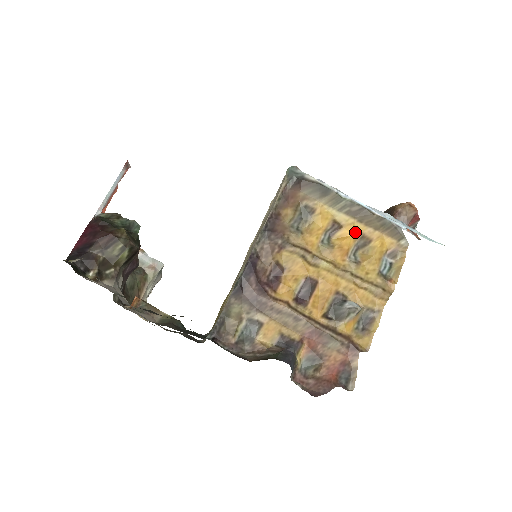
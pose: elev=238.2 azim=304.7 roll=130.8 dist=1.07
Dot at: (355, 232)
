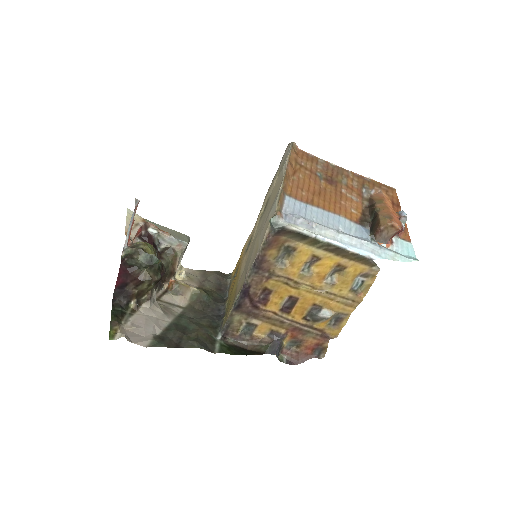
Dot at: (332, 262)
